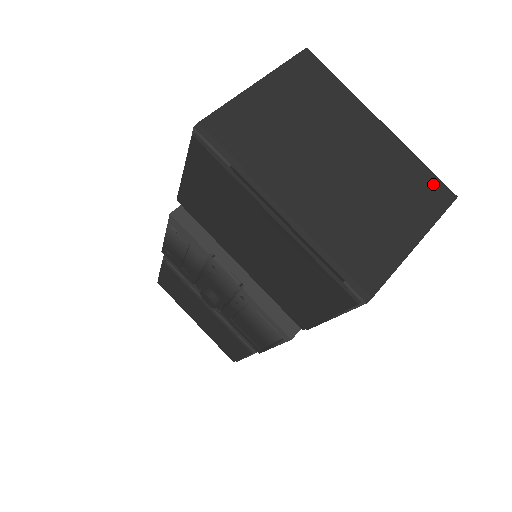
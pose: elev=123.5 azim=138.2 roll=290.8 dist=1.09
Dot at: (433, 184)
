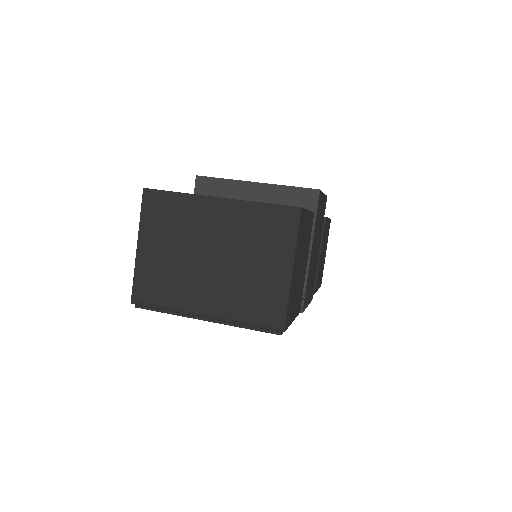
Dot at: (279, 214)
